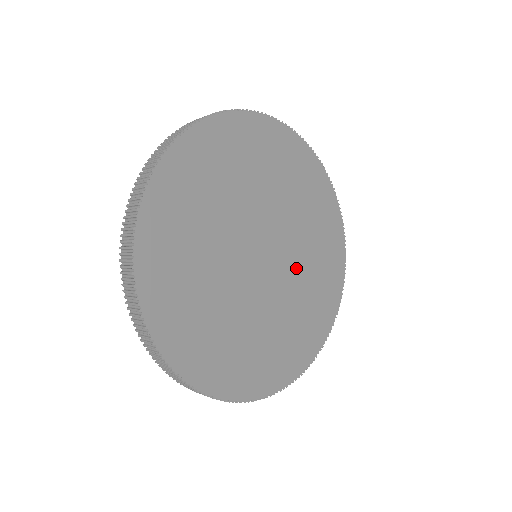
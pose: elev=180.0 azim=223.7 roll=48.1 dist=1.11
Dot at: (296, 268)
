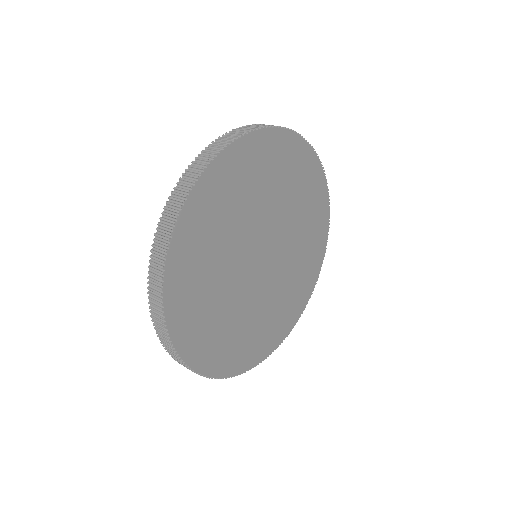
Dot at: (287, 261)
